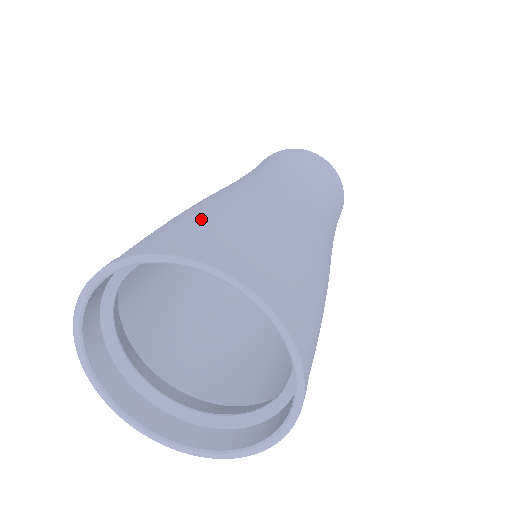
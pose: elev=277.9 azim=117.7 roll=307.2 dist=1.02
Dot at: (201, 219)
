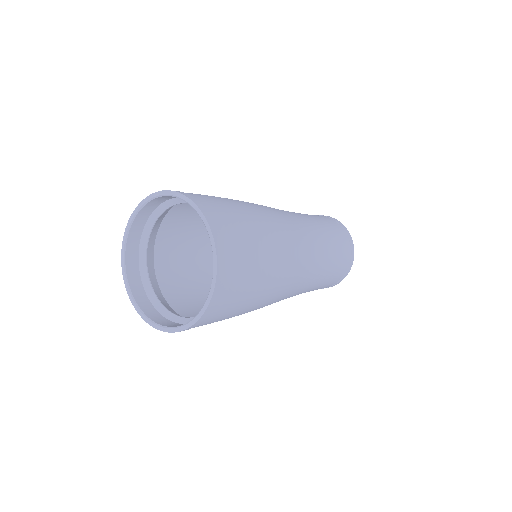
Dot at: occluded
